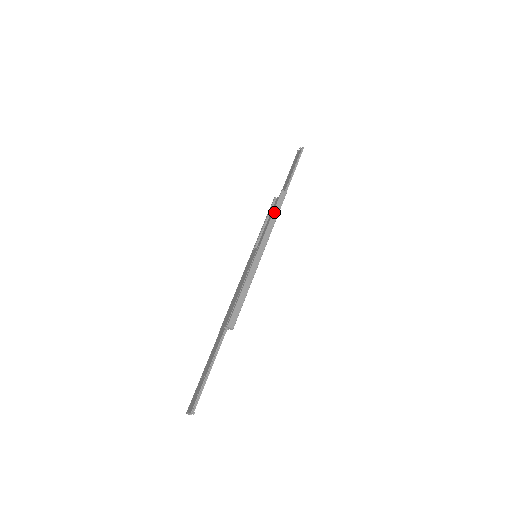
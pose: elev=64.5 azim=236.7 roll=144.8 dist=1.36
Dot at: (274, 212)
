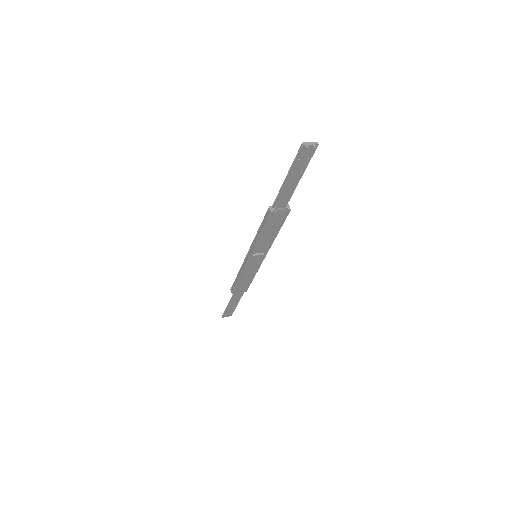
Dot at: occluded
